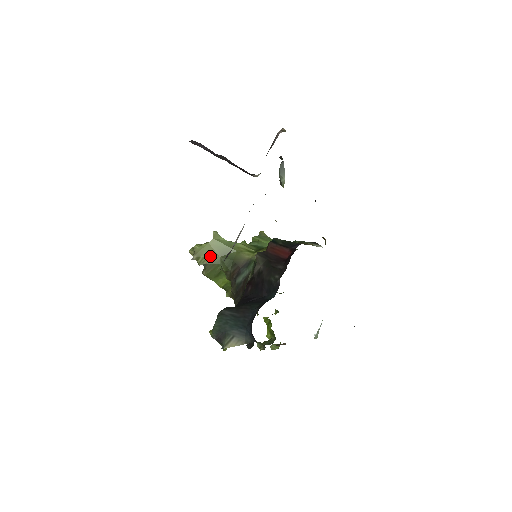
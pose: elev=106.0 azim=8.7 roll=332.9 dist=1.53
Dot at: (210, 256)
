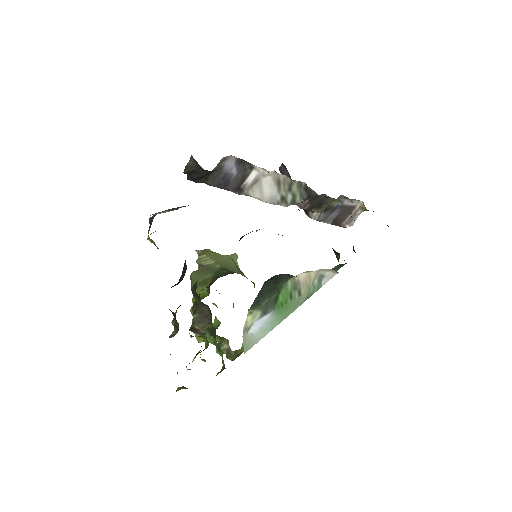
Dot at: (213, 260)
